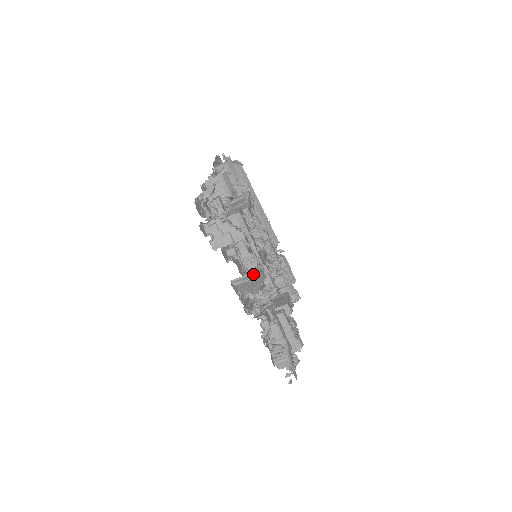
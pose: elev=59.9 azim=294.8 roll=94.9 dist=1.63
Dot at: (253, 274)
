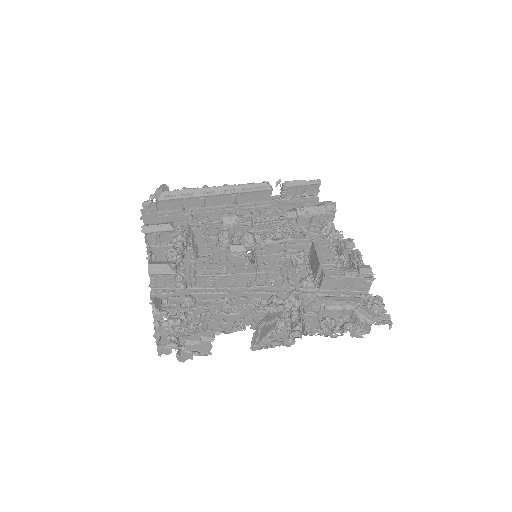
Dot at: (256, 331)
